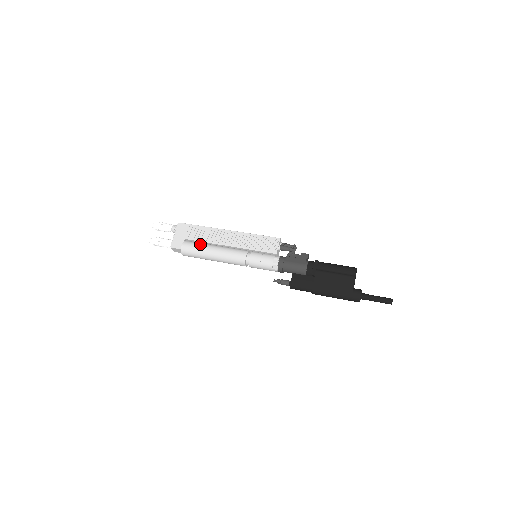
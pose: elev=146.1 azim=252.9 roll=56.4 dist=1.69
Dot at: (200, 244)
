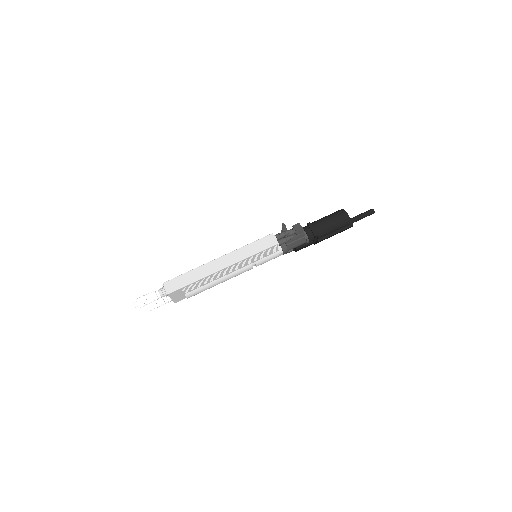
Dot at: (204, 288)
